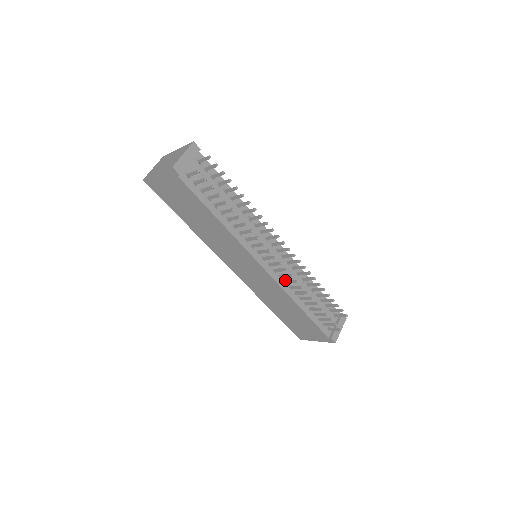
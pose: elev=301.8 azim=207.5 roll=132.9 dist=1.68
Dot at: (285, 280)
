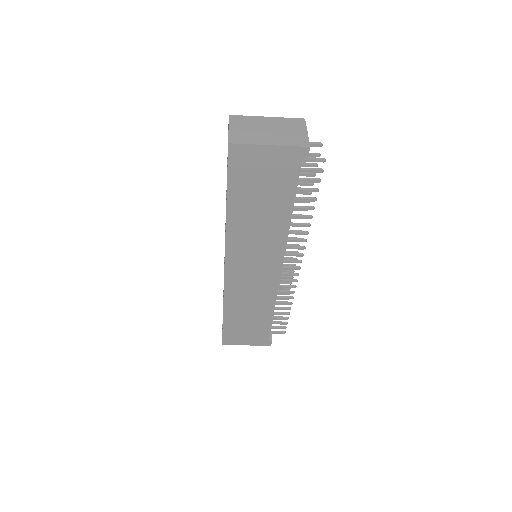
Dot at: occluded
